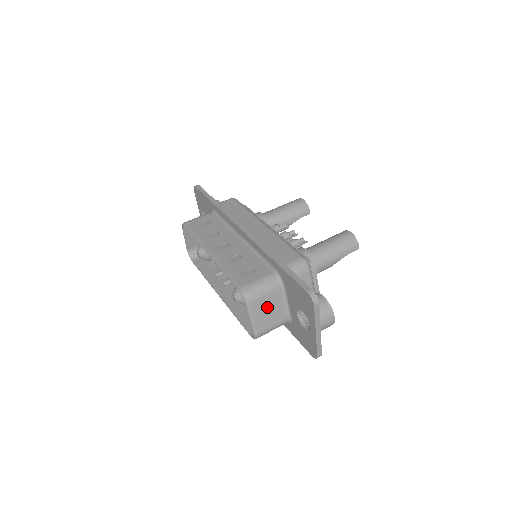
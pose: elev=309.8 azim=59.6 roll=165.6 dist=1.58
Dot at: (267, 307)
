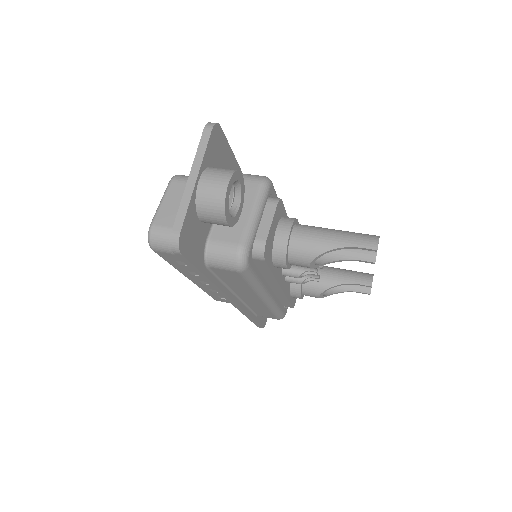
Dot at: occluded
